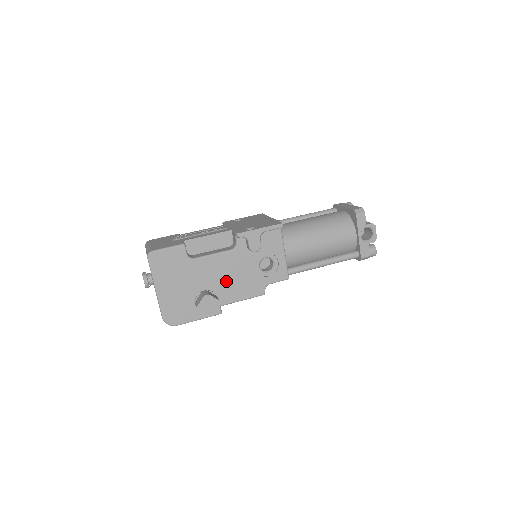
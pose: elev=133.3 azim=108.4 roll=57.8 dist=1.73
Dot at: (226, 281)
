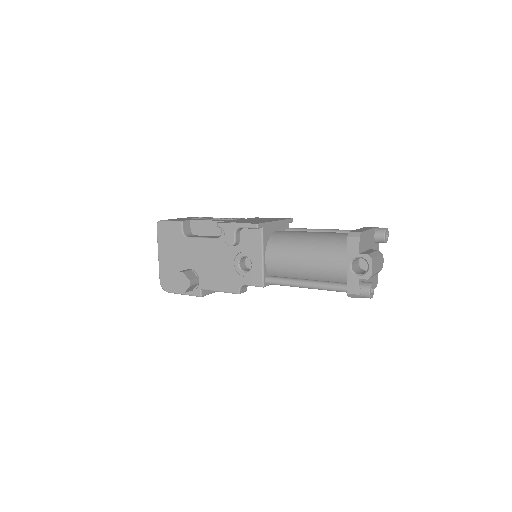
Dot at: (208, 267)
